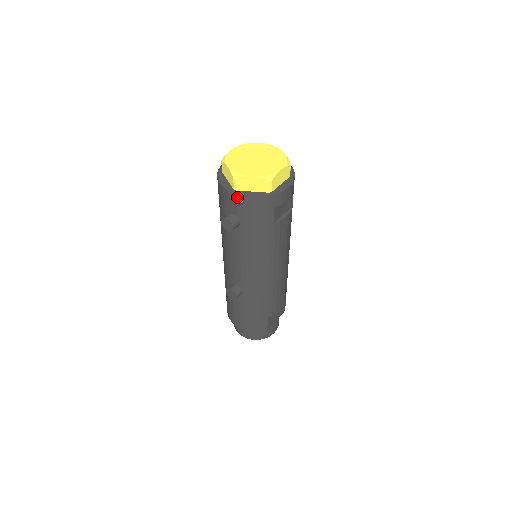
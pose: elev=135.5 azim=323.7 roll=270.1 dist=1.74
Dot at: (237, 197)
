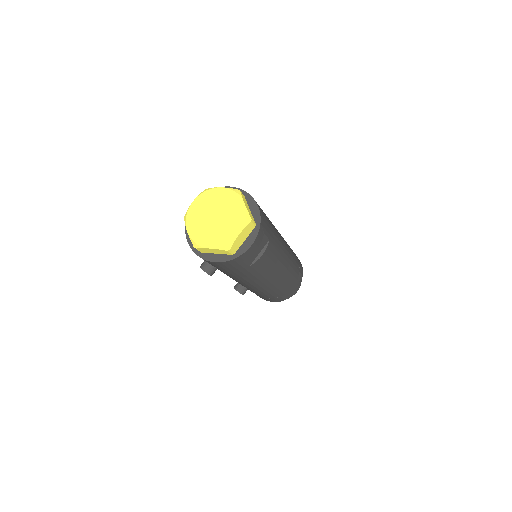
Dot at: (203, 259)
